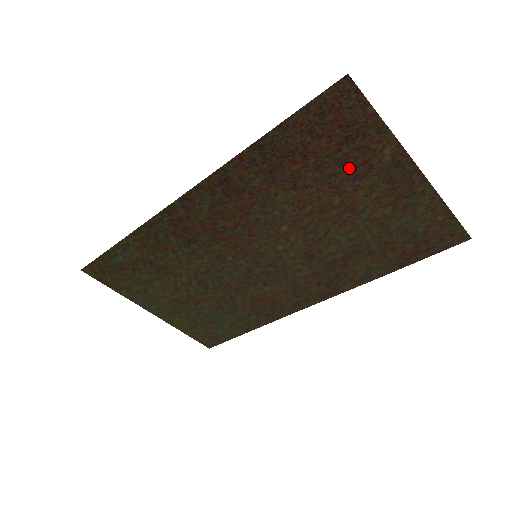
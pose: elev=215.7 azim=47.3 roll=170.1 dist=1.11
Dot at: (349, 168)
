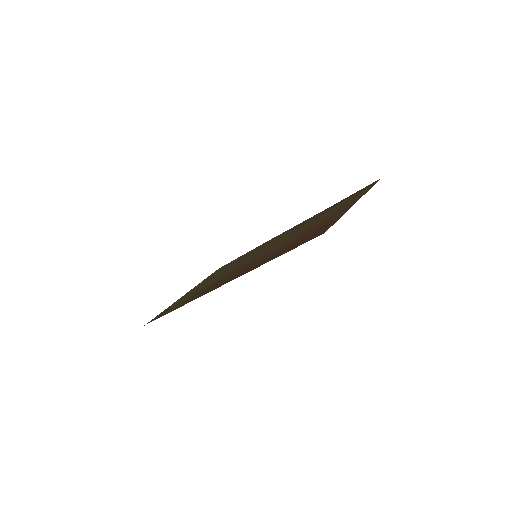
Dot at: (318, 226)
